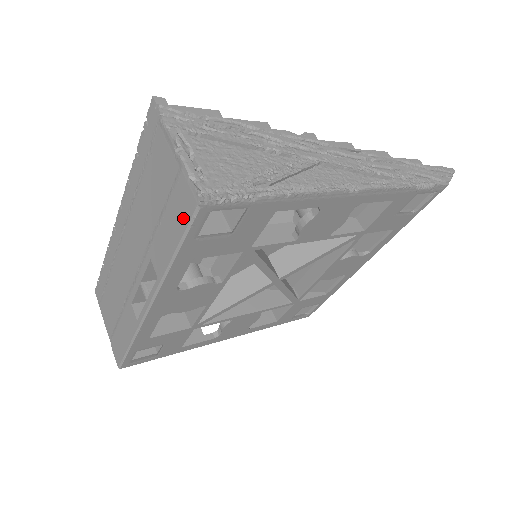
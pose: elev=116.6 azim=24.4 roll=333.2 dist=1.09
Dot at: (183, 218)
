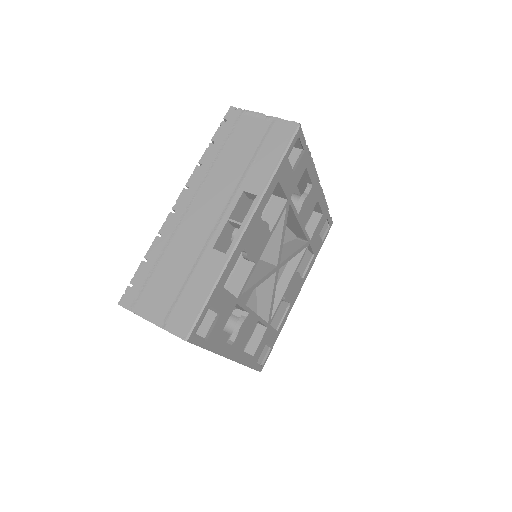
Dot at: (283, 141)
